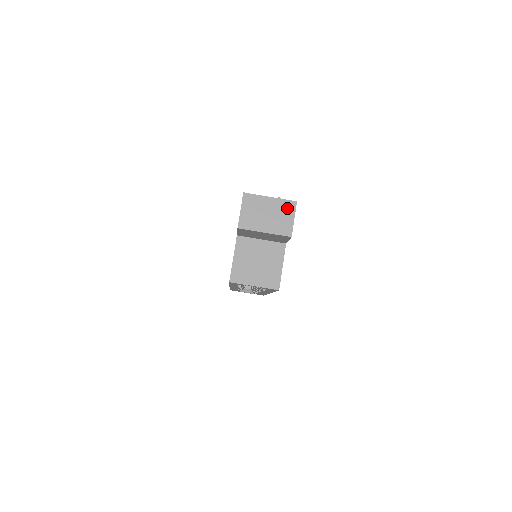
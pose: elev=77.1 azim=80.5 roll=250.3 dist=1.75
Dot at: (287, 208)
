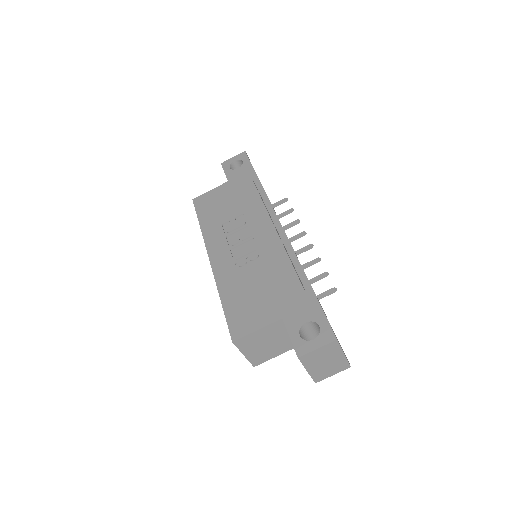
Dot at: (341, 367)
